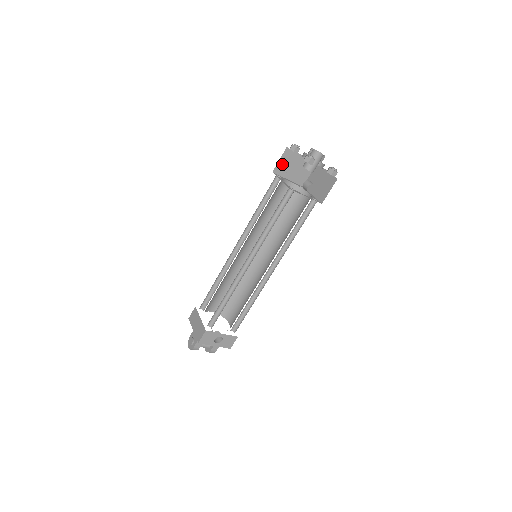
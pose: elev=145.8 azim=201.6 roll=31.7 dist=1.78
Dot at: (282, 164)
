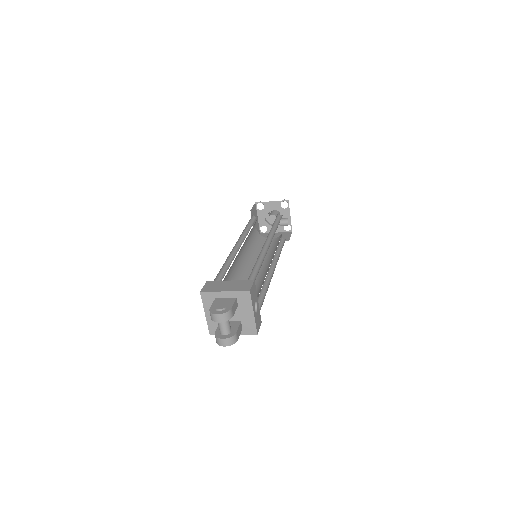
Dot at: (253, 211)
